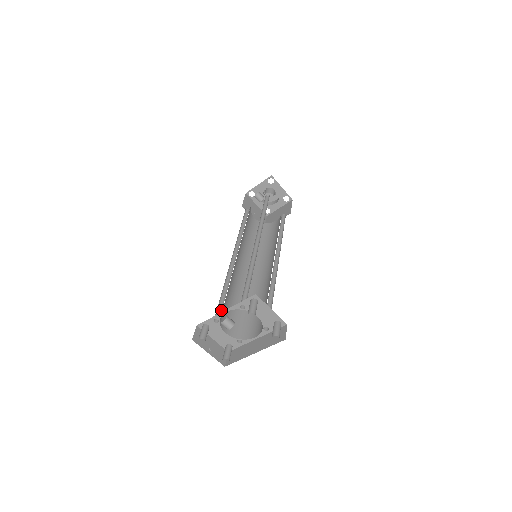
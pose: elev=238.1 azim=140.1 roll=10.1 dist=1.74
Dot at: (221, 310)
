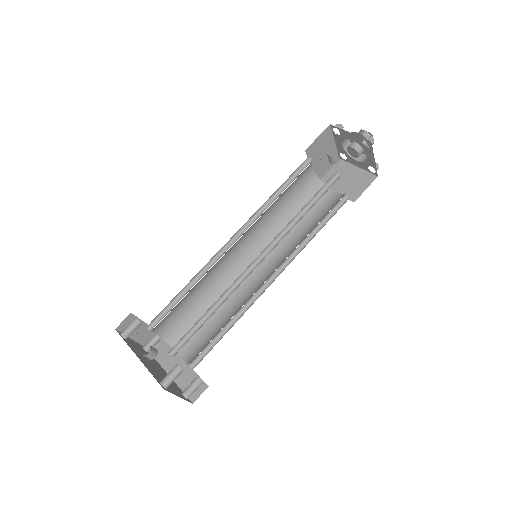
Dot at: (163, 316)
